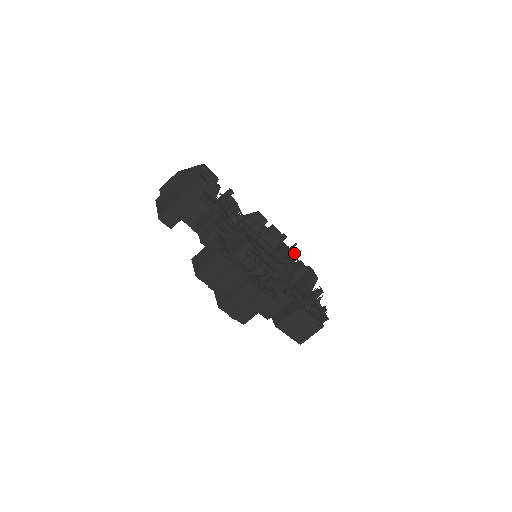
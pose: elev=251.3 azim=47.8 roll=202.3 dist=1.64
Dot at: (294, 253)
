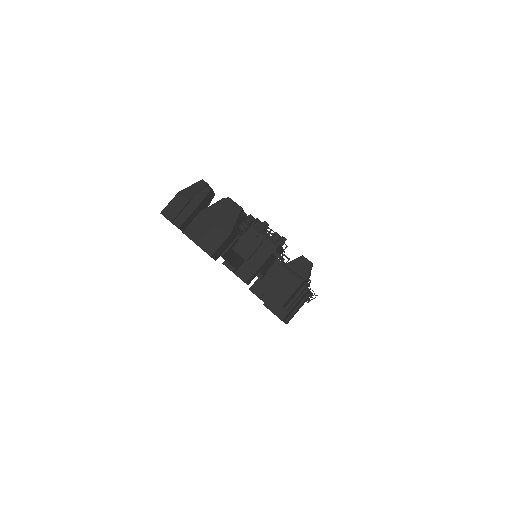
Dot at: occluded
